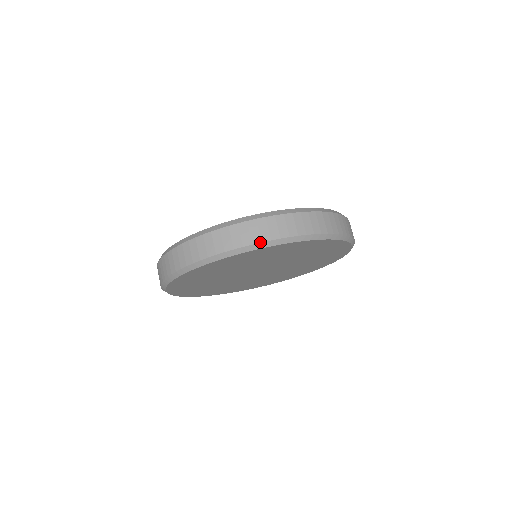
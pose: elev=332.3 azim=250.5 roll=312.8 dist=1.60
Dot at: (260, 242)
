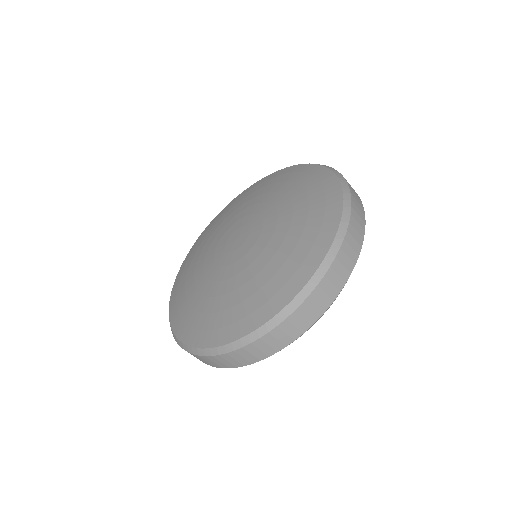
Dot at: (332, 302)
